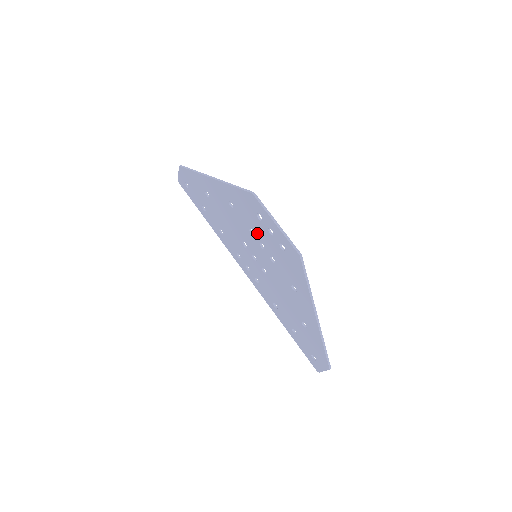
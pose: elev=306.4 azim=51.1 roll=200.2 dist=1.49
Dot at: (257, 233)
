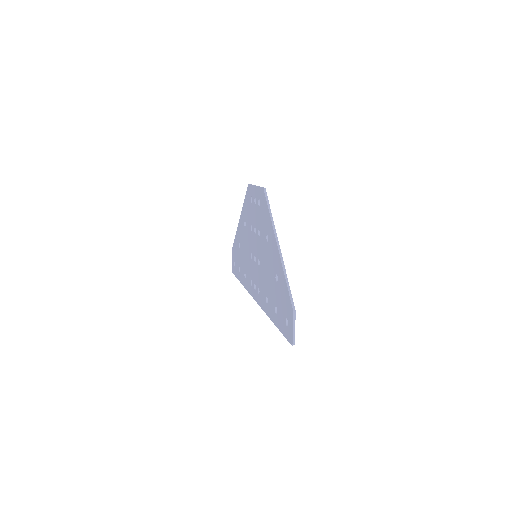
Dot at: (253, 221)
